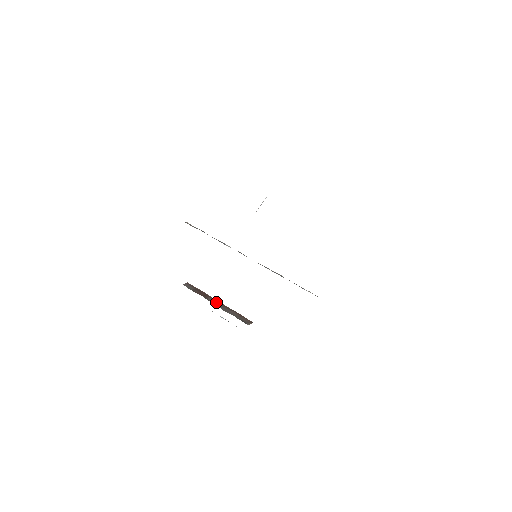
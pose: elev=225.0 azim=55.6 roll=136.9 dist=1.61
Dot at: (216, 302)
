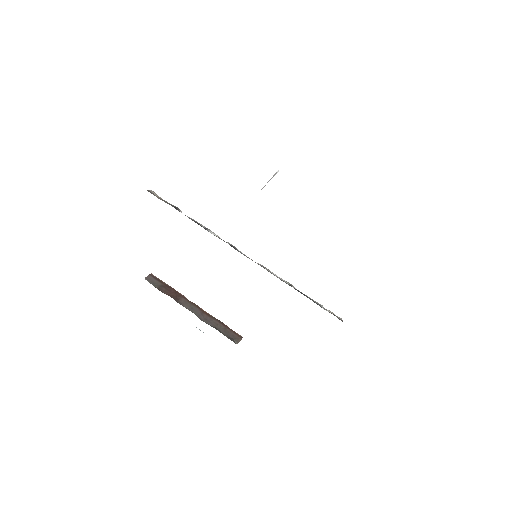
Dot at: (192, 306)
